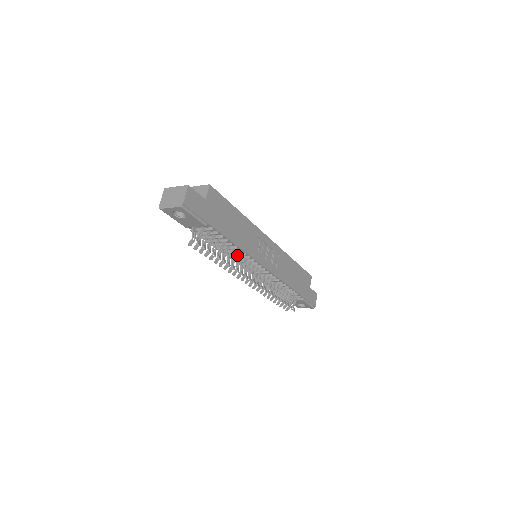
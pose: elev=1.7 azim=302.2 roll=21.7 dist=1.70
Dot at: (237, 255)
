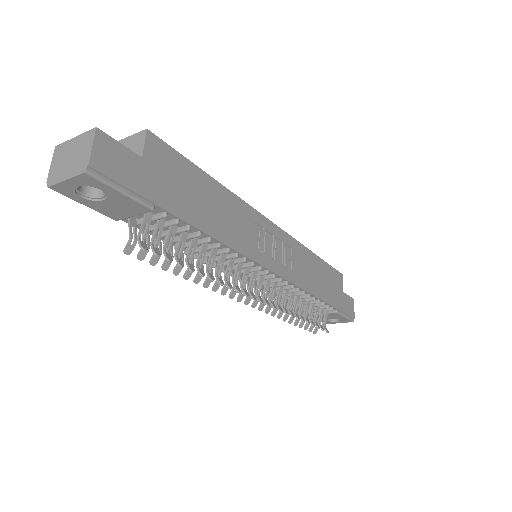
Dot at: (223, 258)
